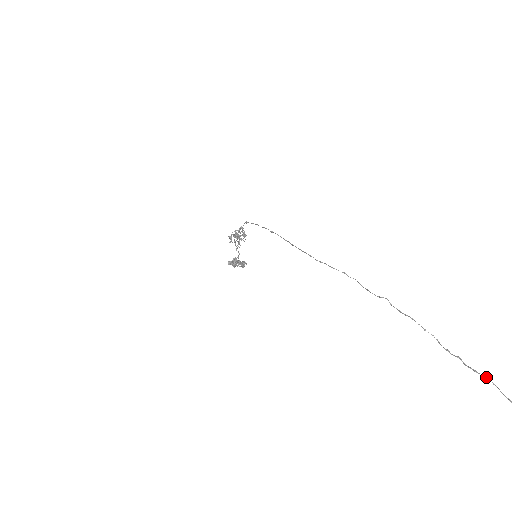
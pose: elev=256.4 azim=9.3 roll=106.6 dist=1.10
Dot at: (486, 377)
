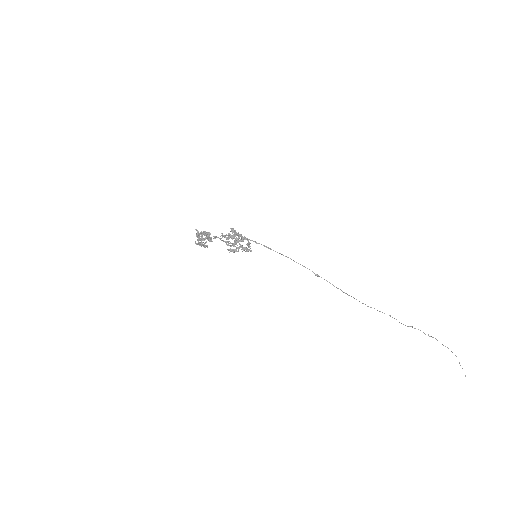
Dot at: (435, 338)
